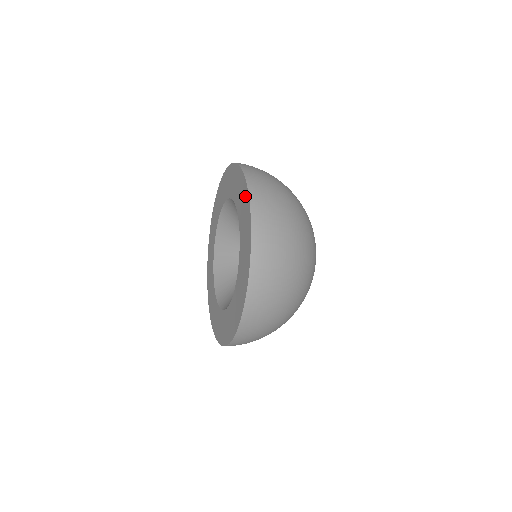
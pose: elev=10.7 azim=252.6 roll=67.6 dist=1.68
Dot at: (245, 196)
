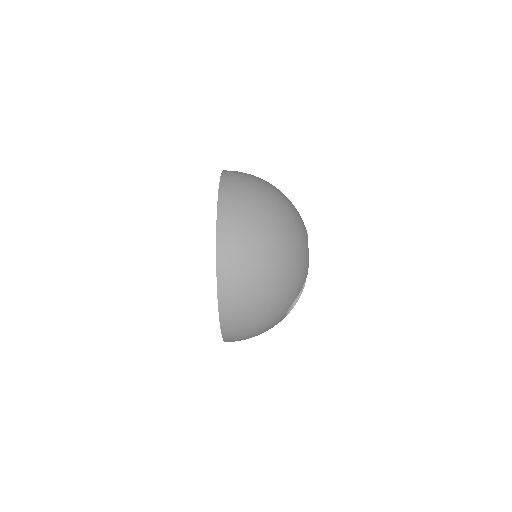
Dot at: occluded
